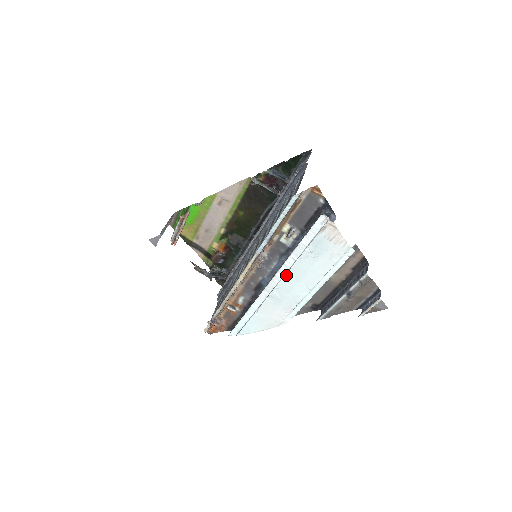
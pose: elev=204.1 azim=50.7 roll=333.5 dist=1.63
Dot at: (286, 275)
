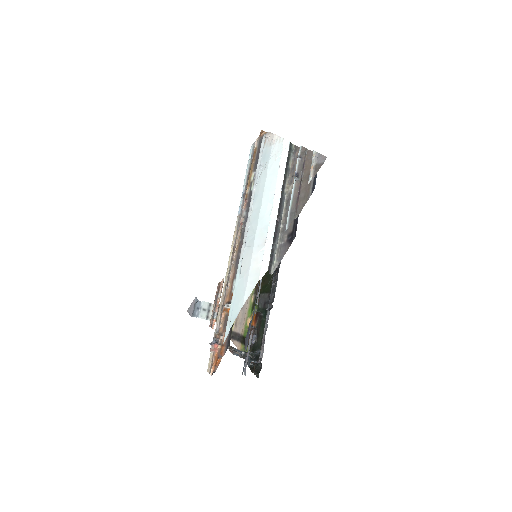
Dot at: (253, 205)
